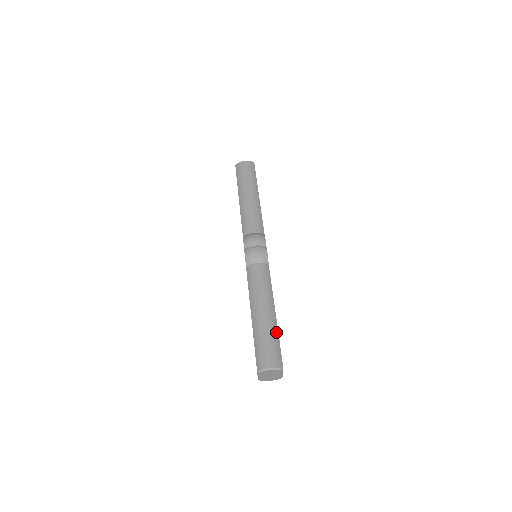
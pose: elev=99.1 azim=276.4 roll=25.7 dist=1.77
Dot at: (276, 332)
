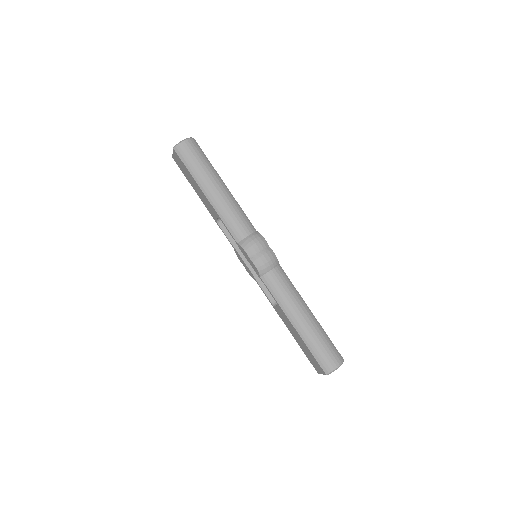
Dot at: (323, 331)
